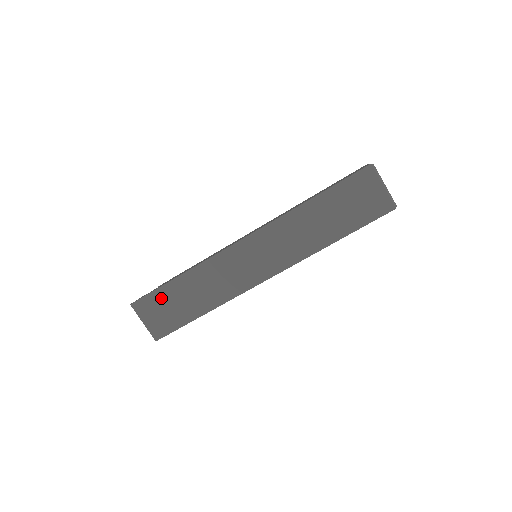
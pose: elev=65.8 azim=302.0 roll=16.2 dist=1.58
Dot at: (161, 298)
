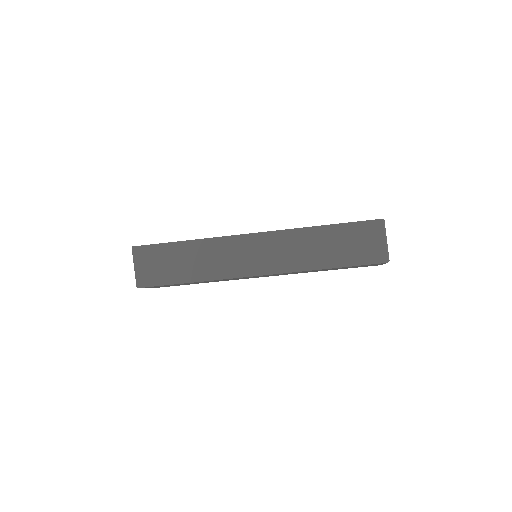
Dot at: (161, 253)
